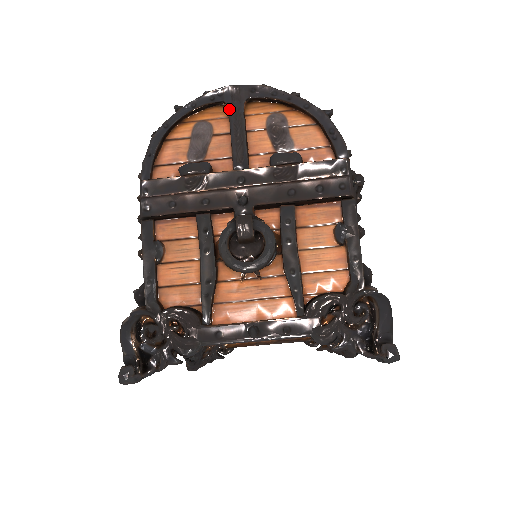
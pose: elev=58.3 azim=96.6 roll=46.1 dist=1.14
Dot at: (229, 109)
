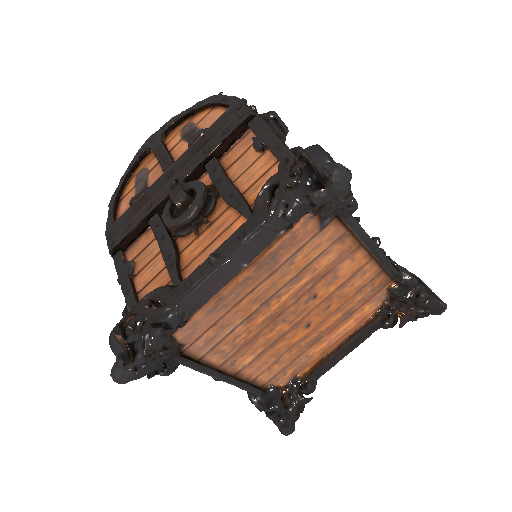
Dot at: (152, 149)
